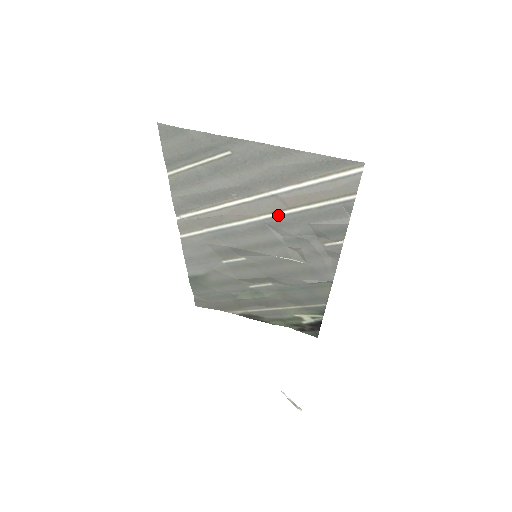
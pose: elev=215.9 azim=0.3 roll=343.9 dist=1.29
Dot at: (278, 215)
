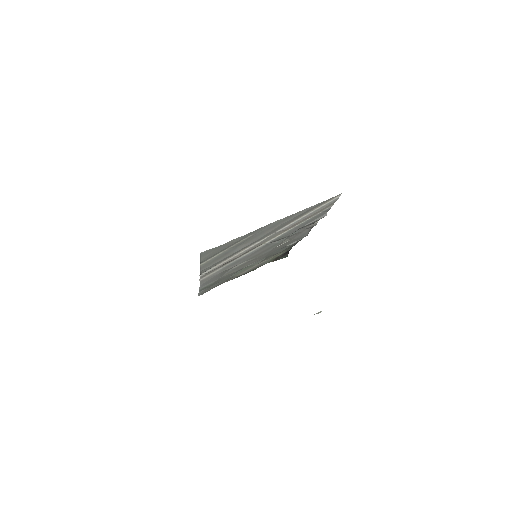
Dot at: (279, 236)
